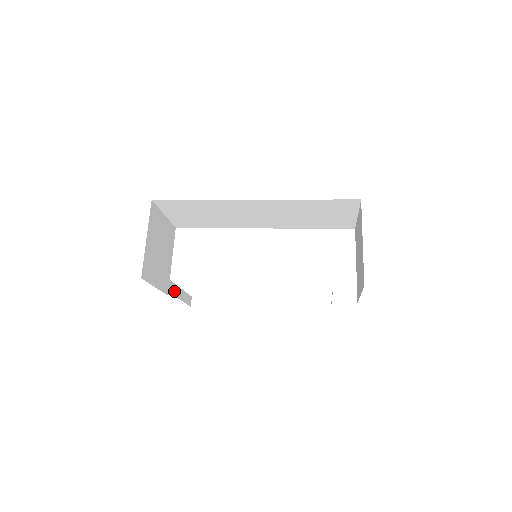
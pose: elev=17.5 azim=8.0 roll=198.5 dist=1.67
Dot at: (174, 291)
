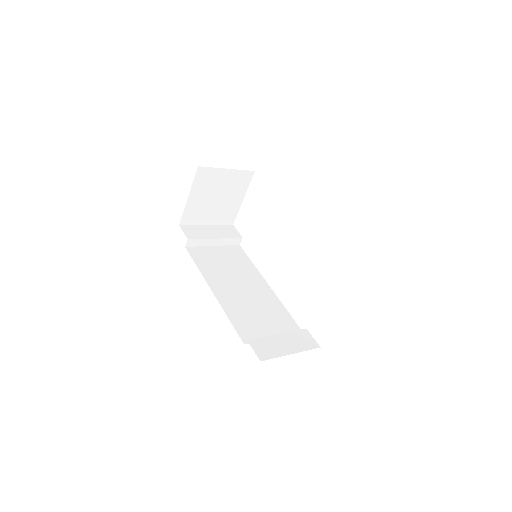
Dot at: (200, 243)
